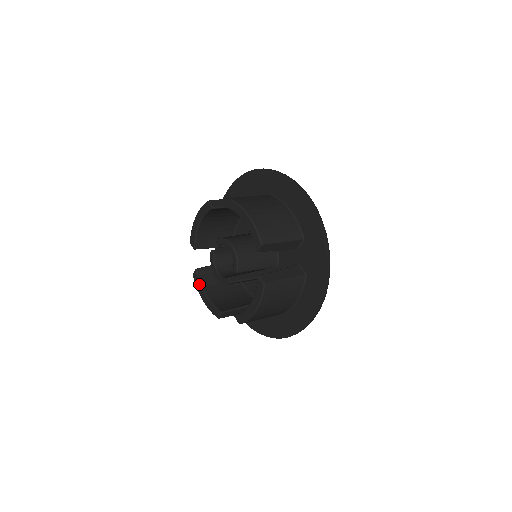
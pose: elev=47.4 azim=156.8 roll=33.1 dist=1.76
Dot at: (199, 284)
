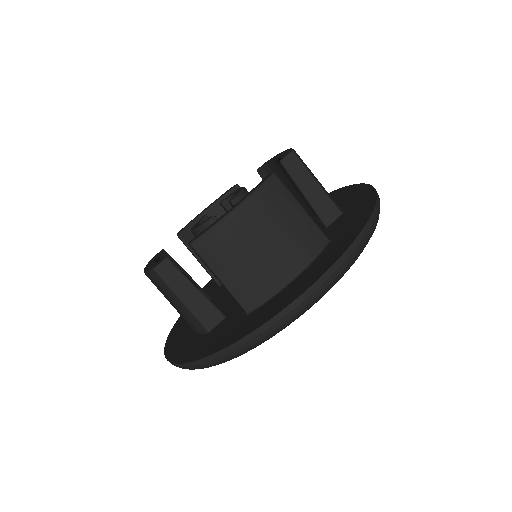
Dot at: (155, 258)
